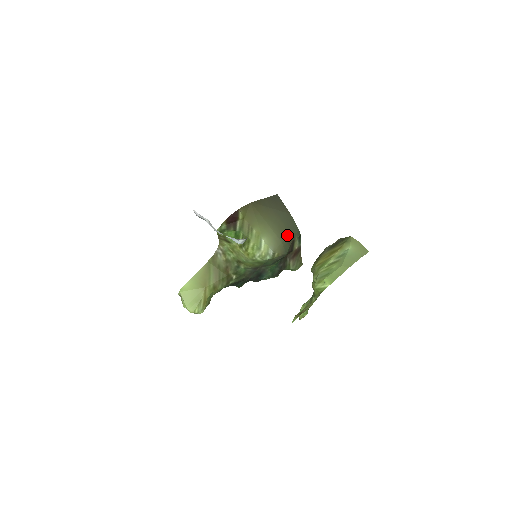
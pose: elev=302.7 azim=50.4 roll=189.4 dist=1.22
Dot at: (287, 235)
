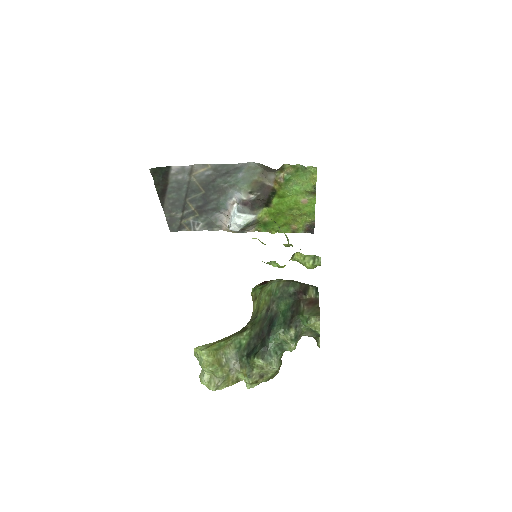
Dot at: (302, 283)
